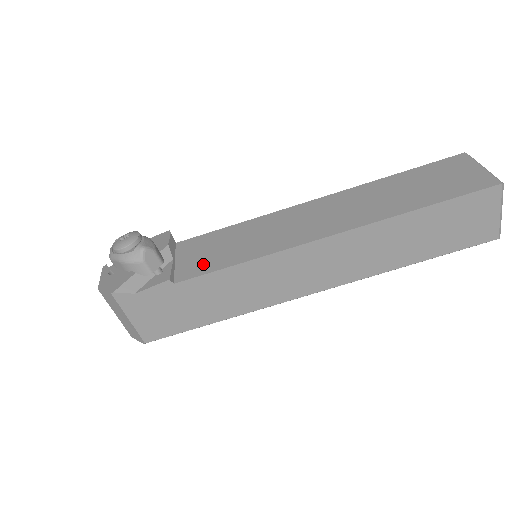
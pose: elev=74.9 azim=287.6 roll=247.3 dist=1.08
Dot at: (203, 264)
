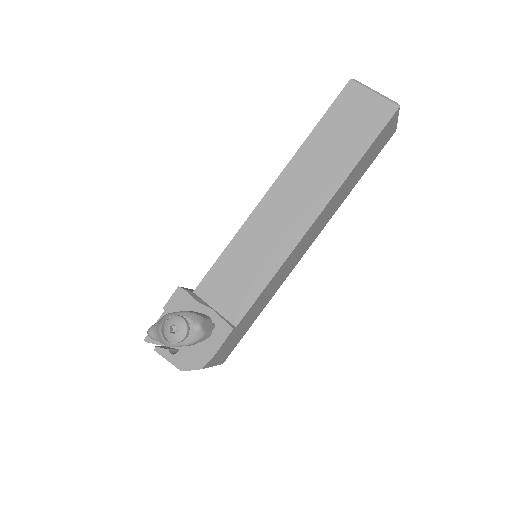
Dot at: (241, 298)
